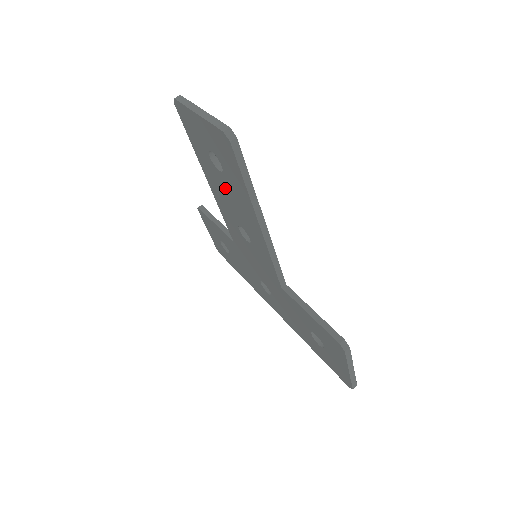
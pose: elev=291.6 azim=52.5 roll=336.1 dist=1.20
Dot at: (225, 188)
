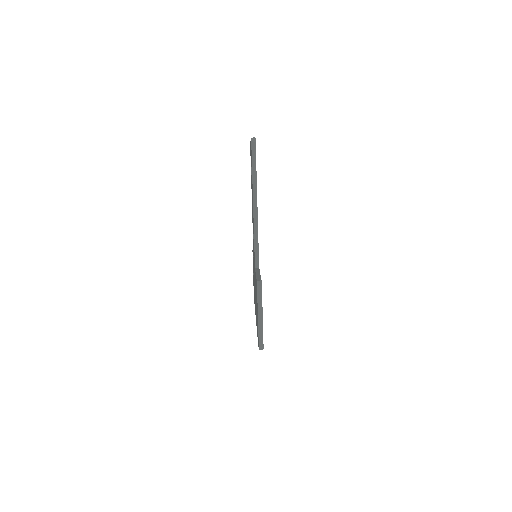
Dot at: occluded
